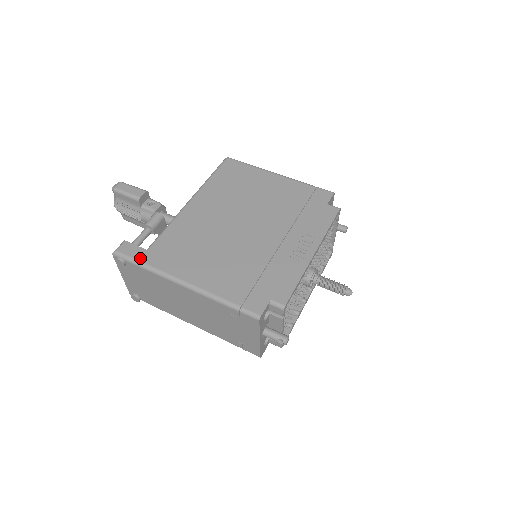
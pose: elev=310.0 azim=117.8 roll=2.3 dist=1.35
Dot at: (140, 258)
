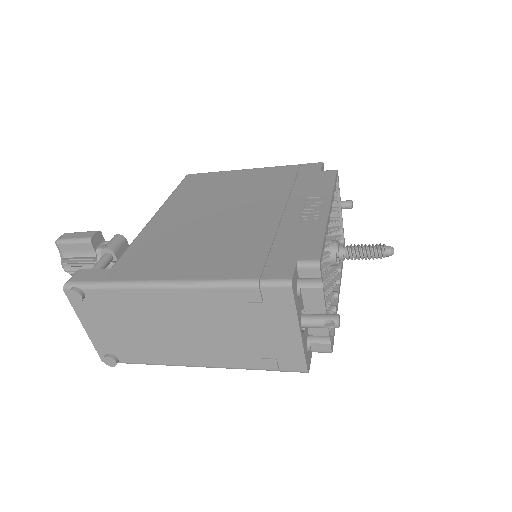
Dot at: (102, 278)
